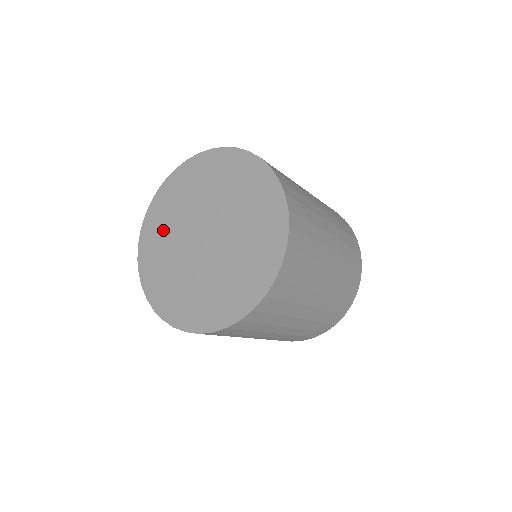
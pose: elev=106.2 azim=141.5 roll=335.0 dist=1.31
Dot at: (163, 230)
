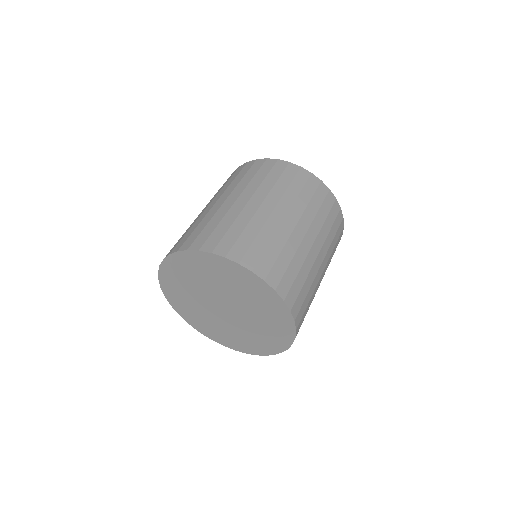
Dot at: (191, 309)
